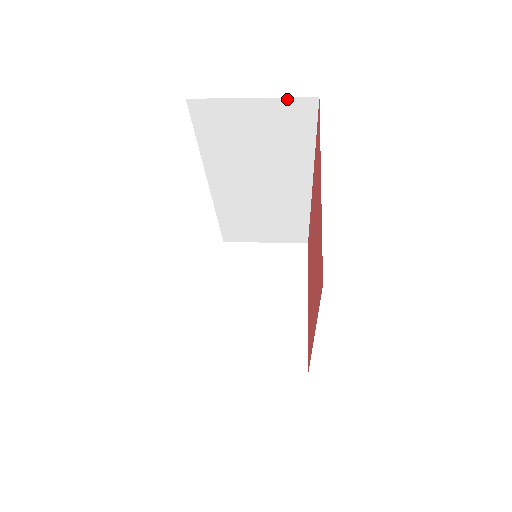
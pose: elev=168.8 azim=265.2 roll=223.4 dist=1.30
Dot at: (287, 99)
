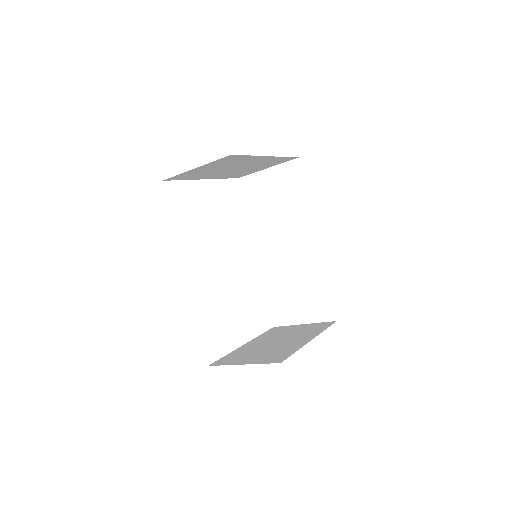
Dot at: (284, 164)
